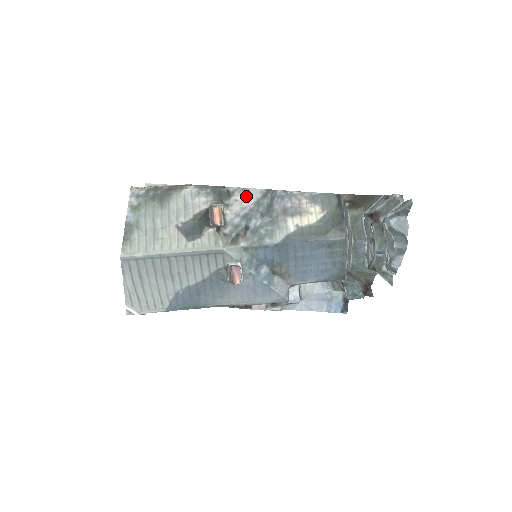
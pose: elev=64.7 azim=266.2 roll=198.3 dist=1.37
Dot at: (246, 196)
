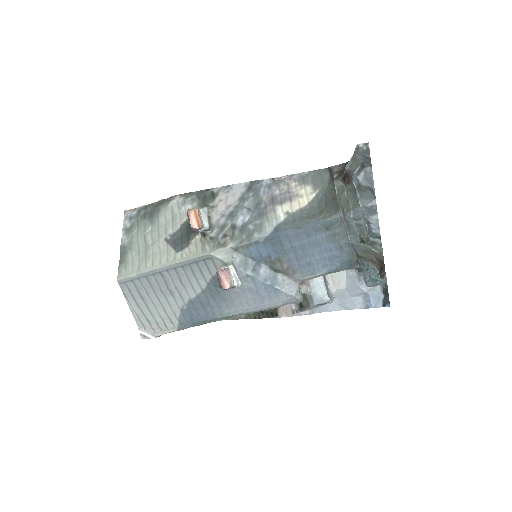
Dot at: (230, 193)
